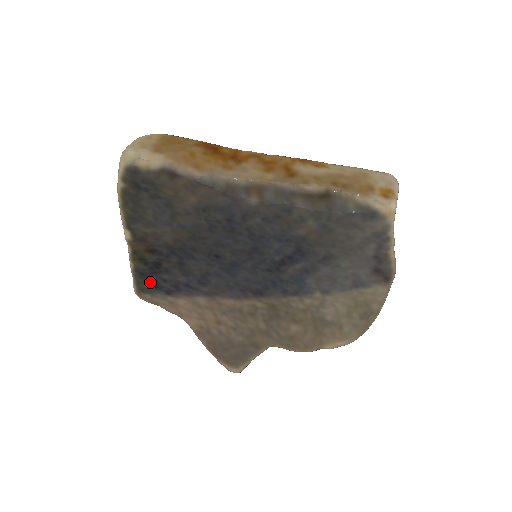
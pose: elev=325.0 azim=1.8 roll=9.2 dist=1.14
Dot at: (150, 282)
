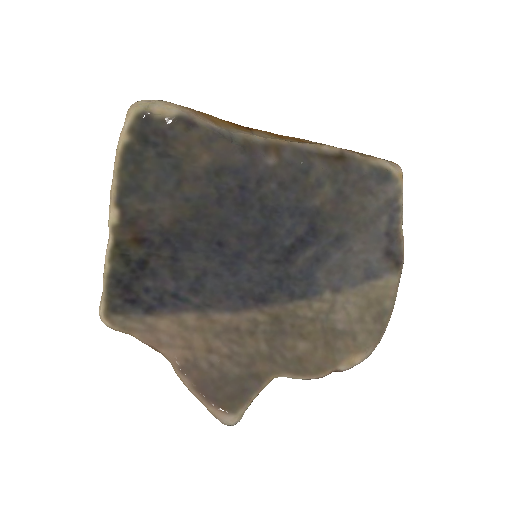
Dot at: (127, 295)
